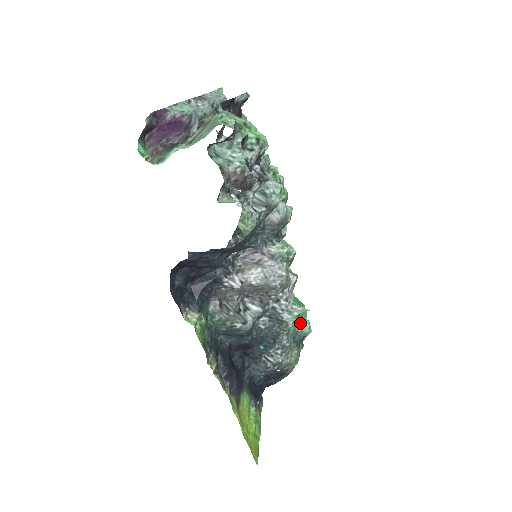
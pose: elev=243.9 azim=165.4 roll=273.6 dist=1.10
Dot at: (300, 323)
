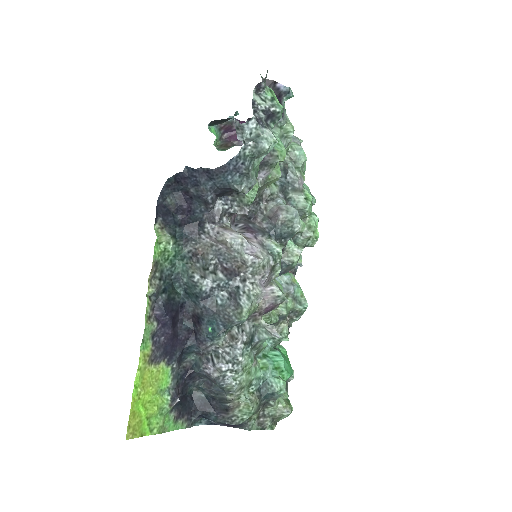
Dot at: (275, 376)
